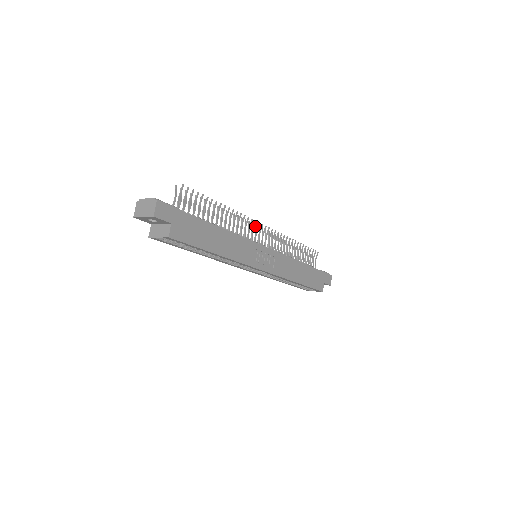
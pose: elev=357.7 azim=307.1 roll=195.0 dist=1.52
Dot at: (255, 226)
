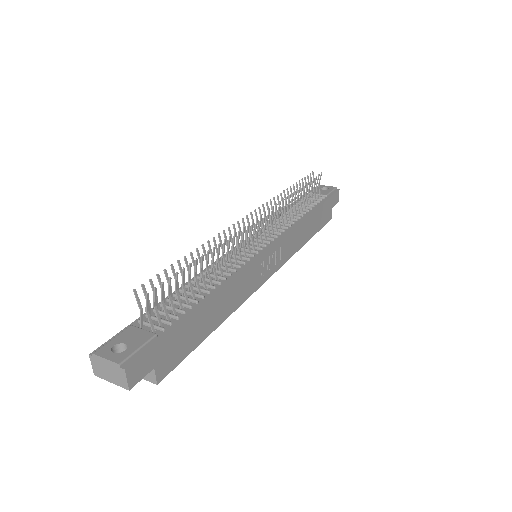
Dot at: occluded
